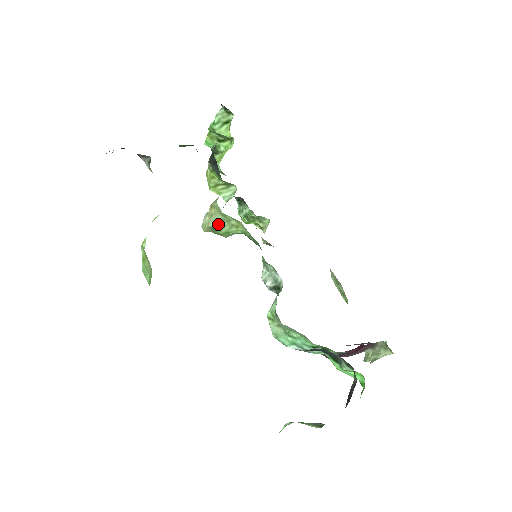
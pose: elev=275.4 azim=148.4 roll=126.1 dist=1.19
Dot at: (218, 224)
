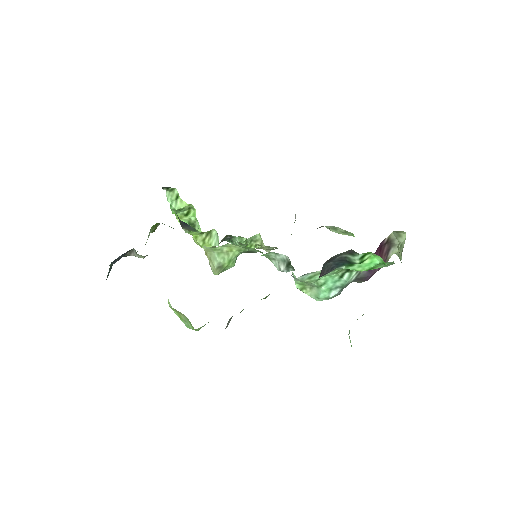
Dot at: (218, 260)
